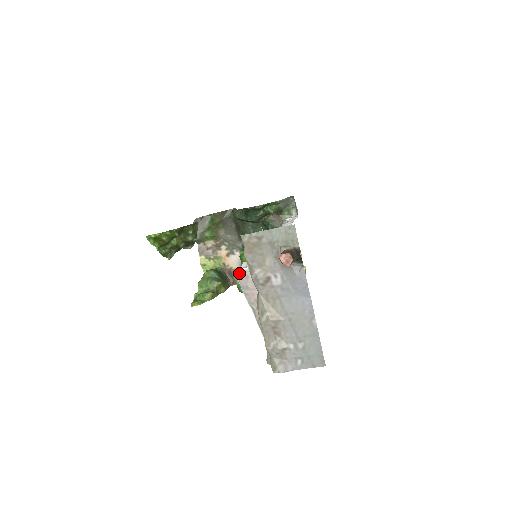
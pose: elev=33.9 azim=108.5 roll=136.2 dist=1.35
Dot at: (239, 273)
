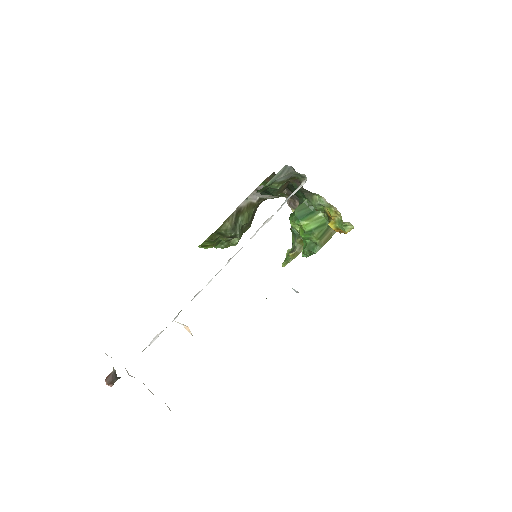
Dot at: occluded
